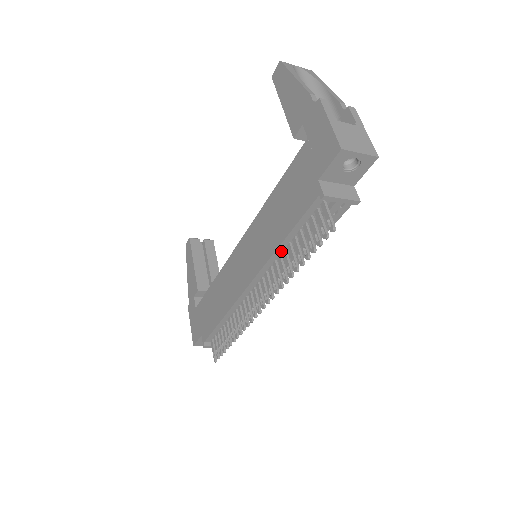
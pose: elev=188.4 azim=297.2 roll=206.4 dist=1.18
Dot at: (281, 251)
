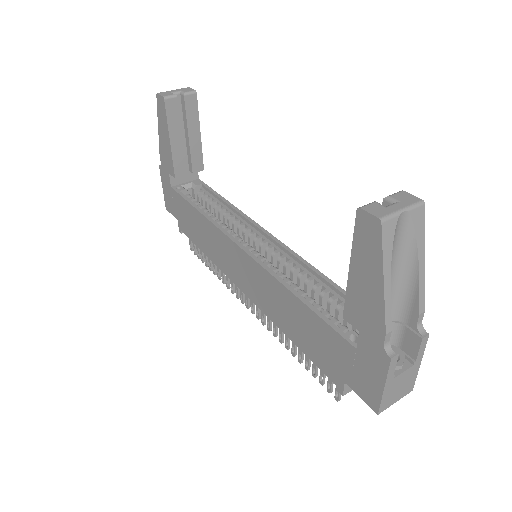
Dot at: occluded
